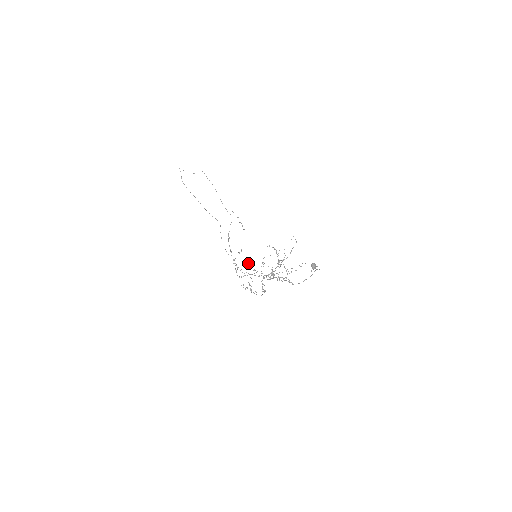
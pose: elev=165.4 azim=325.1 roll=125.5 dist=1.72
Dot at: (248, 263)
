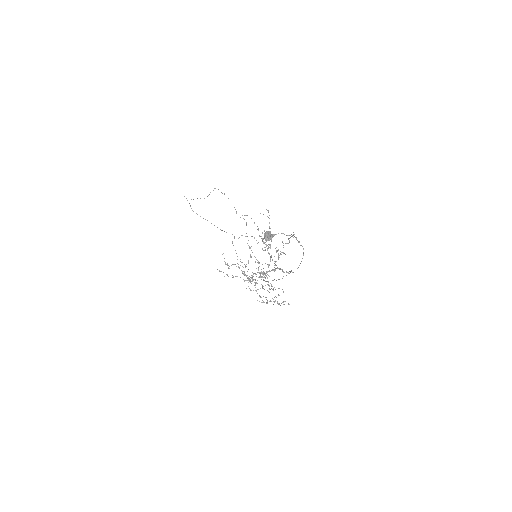
Dot at: (220, 271)
